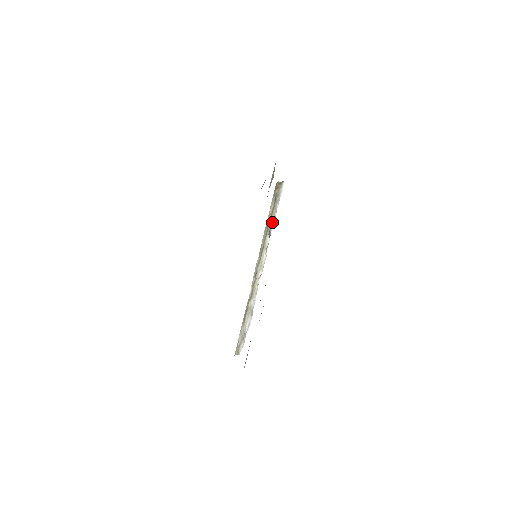
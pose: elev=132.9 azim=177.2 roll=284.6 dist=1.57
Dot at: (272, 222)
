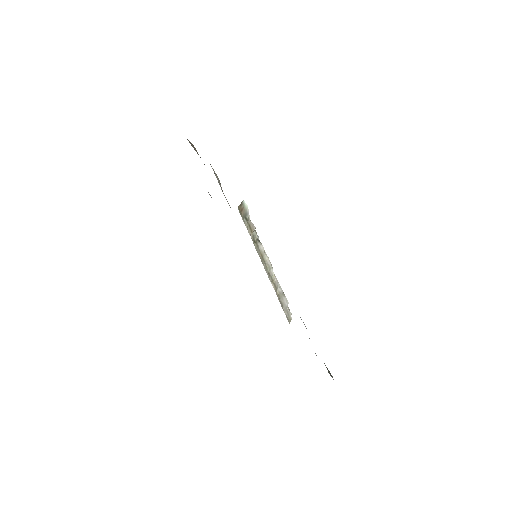
Dot at: (255, 234)
